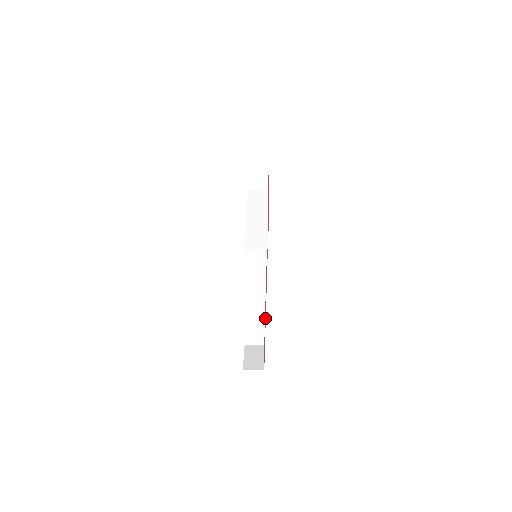
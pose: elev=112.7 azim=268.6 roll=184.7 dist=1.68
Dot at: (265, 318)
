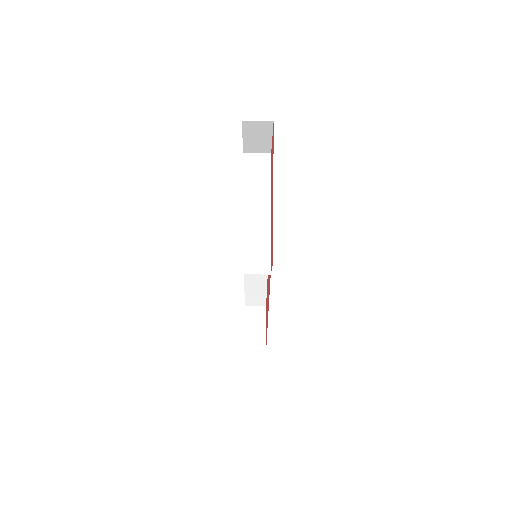
Dot at: (267, 309)
